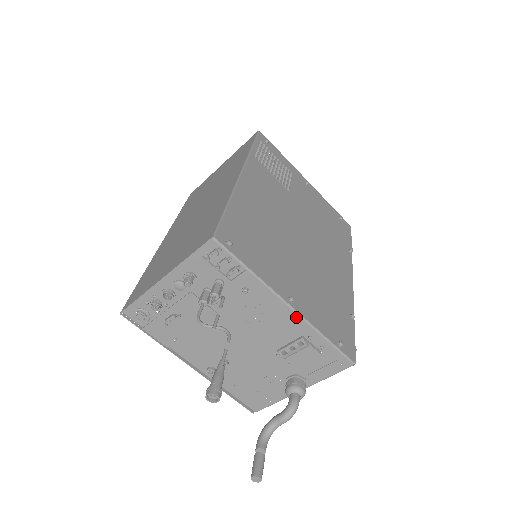
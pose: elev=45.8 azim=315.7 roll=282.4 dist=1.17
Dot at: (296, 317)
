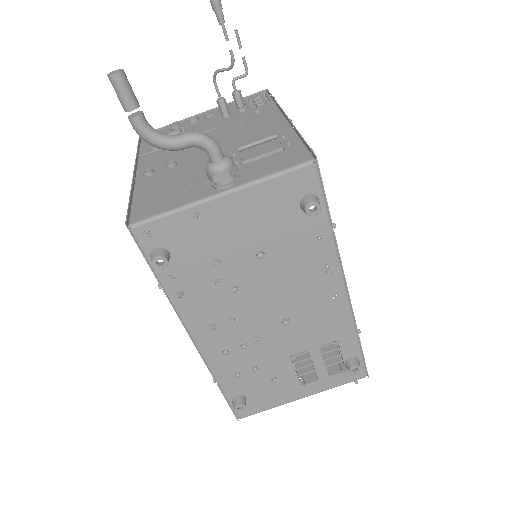
Dot at: (284, 125)
